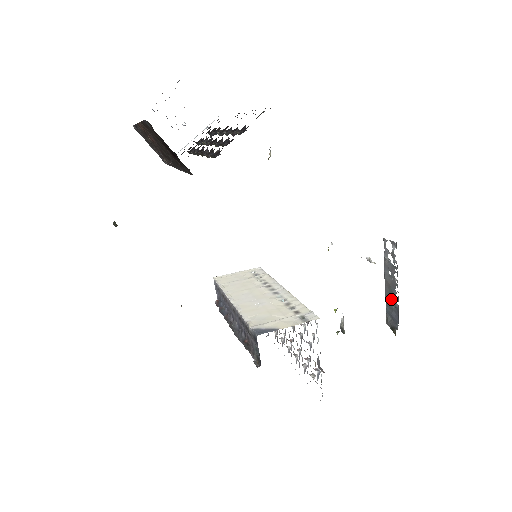
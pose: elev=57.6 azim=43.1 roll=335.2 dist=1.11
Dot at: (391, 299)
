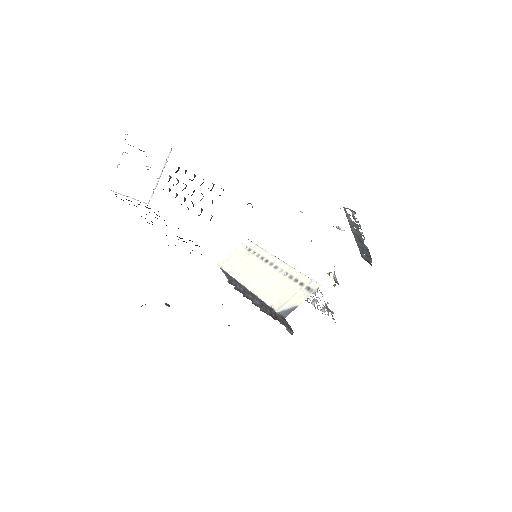
Dot at: (361, 244)
